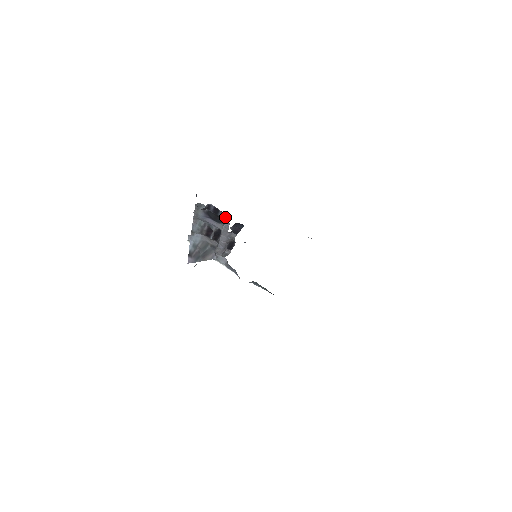
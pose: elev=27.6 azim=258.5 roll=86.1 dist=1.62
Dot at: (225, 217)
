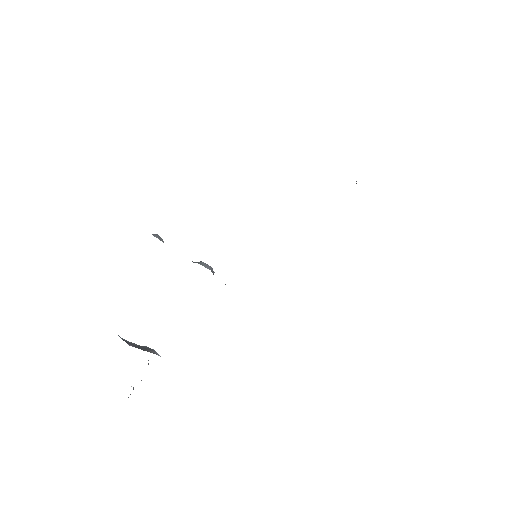
Dot at: occluded
